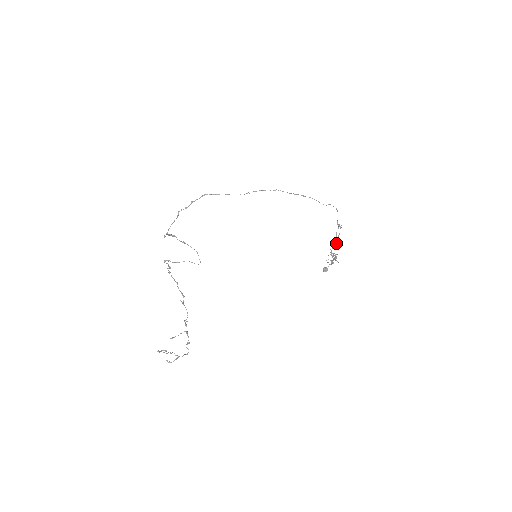
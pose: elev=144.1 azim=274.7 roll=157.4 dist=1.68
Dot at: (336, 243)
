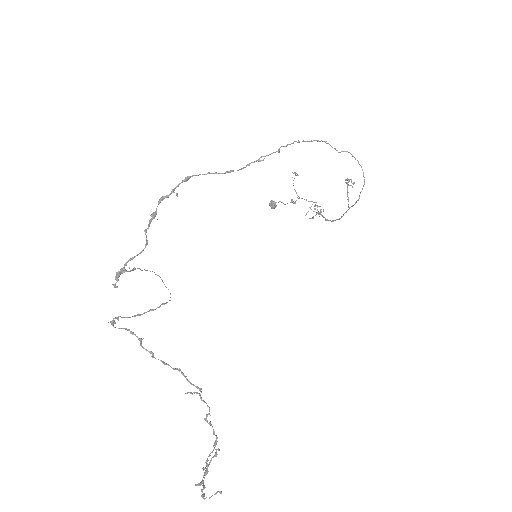
Dot at: occluded
